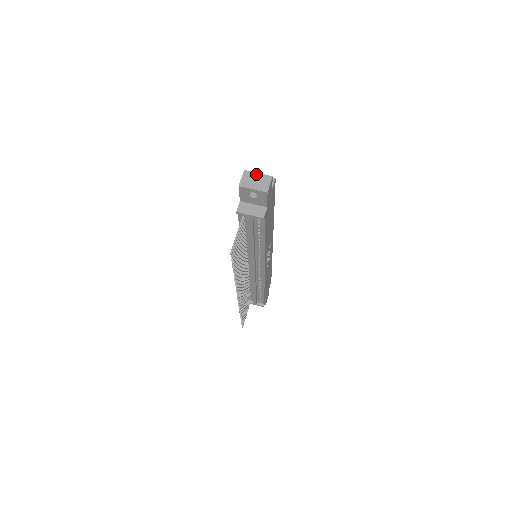
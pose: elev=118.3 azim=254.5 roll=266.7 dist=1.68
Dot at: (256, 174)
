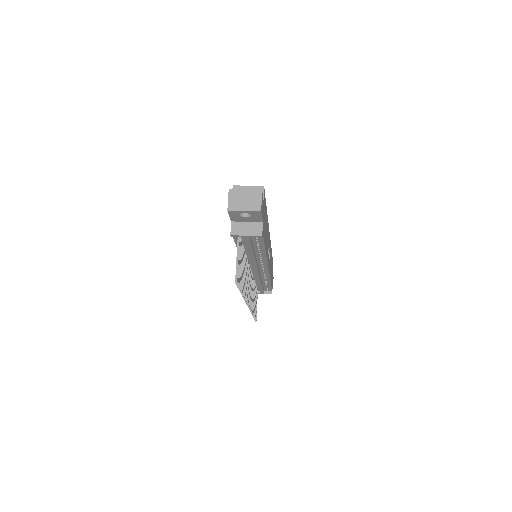
Dot at: (243, 191)
